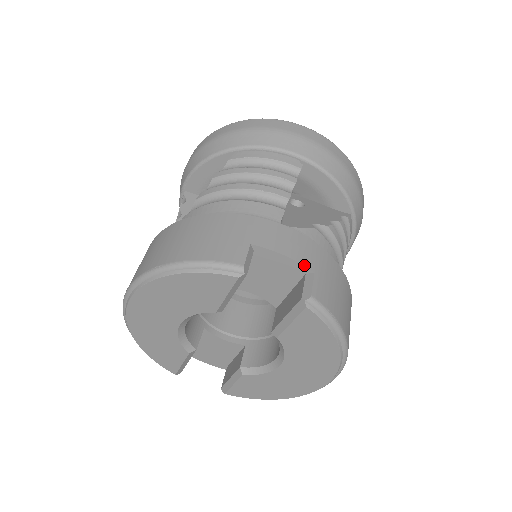
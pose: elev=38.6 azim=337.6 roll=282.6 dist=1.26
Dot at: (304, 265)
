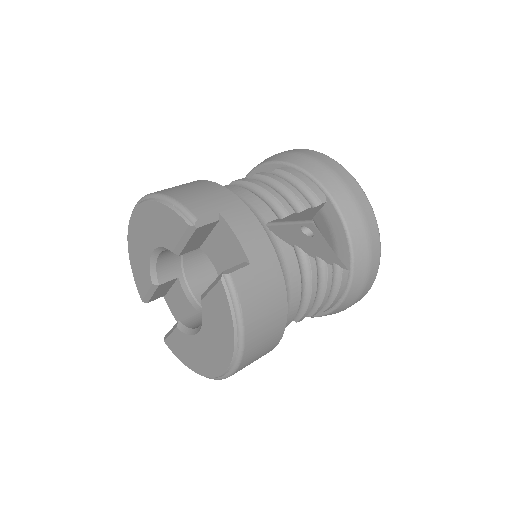
Dot at: (246, 253)
